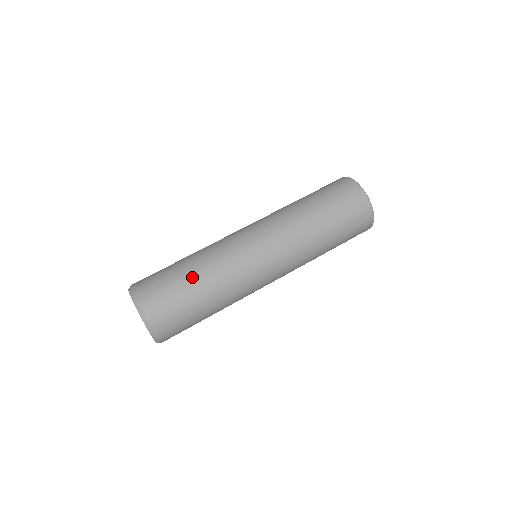
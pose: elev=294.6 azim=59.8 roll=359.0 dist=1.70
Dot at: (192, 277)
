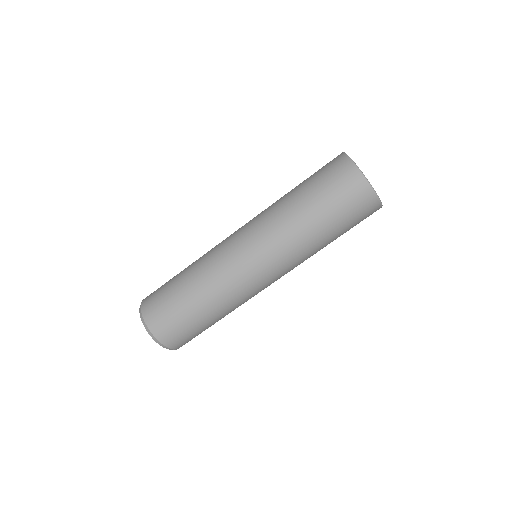
Dot at: (207, 317)
